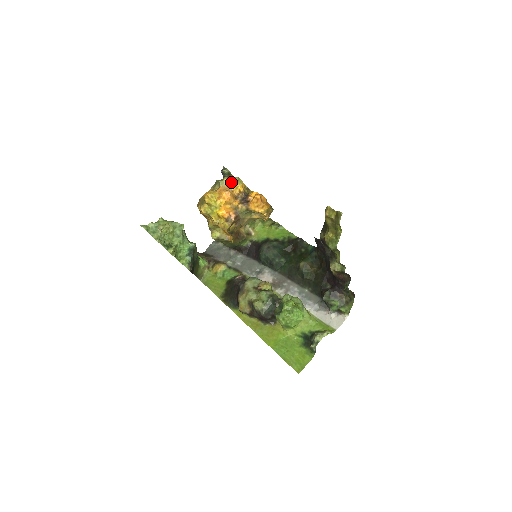
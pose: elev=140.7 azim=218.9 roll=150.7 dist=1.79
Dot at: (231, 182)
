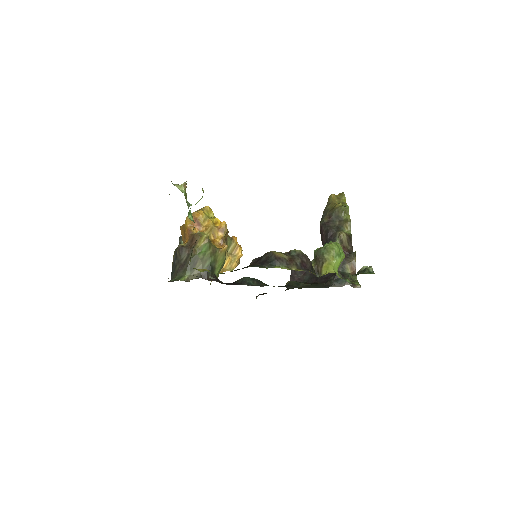
Dot at: occluded
